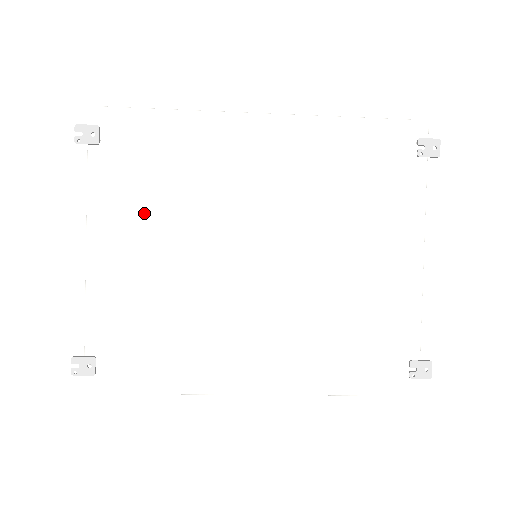
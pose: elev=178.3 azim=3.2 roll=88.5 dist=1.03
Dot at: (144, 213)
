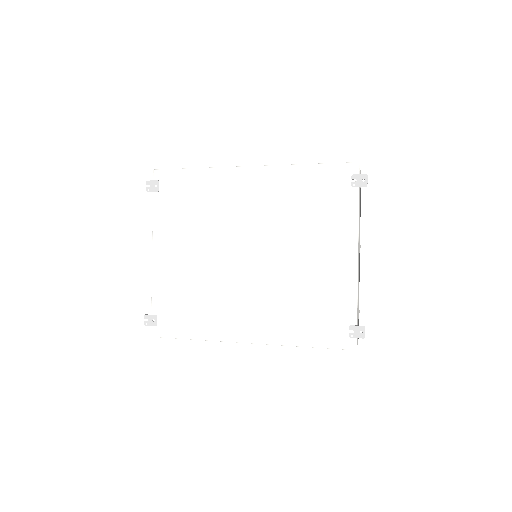
Dot at: (183, 230)
